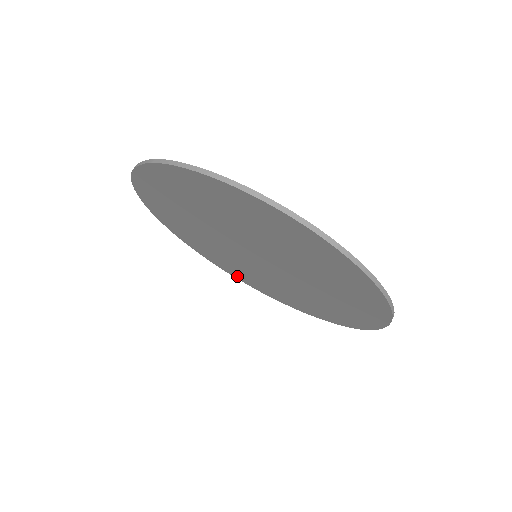
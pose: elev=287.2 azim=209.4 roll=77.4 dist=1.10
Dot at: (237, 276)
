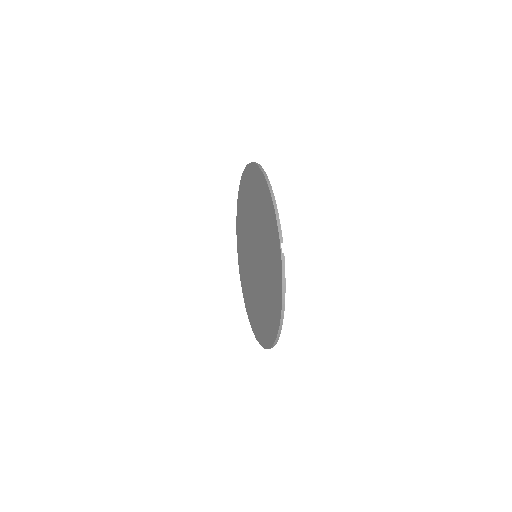
Dot at: (269, 339)
